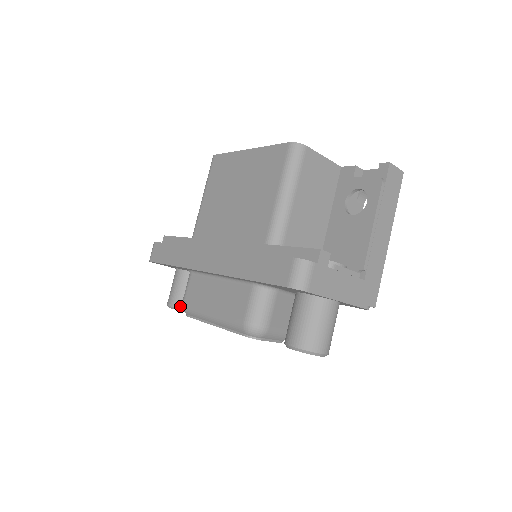
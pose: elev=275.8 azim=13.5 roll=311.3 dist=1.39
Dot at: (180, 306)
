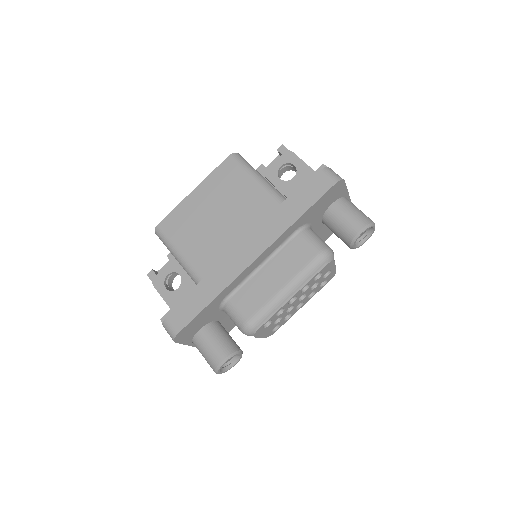
Dot at: (232, 350)
